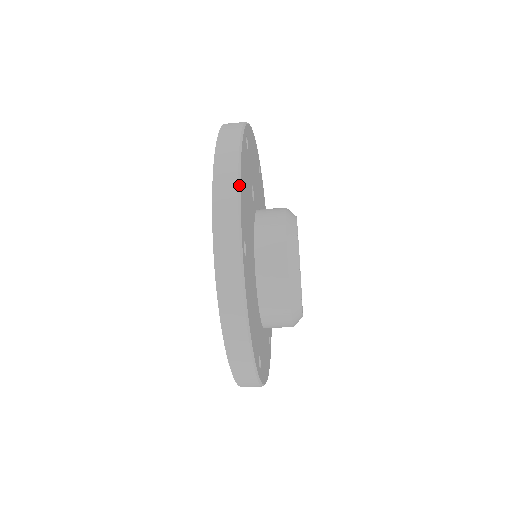
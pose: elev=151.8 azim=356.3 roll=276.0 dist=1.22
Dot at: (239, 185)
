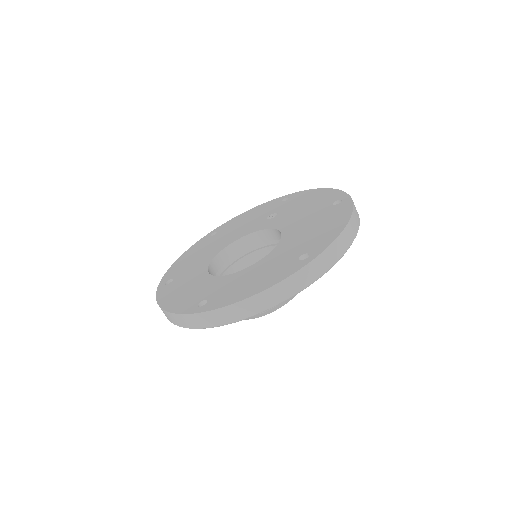
Dot at: occluded
